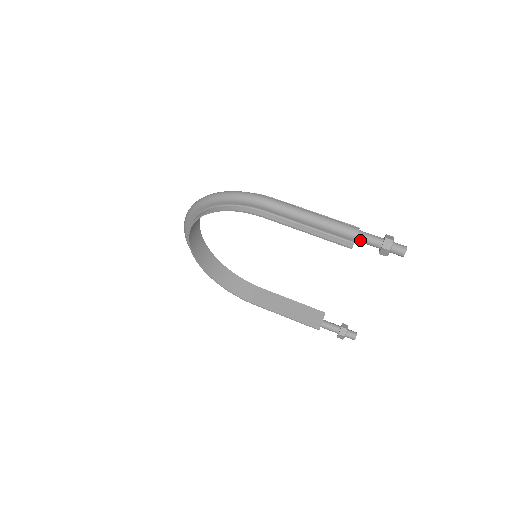
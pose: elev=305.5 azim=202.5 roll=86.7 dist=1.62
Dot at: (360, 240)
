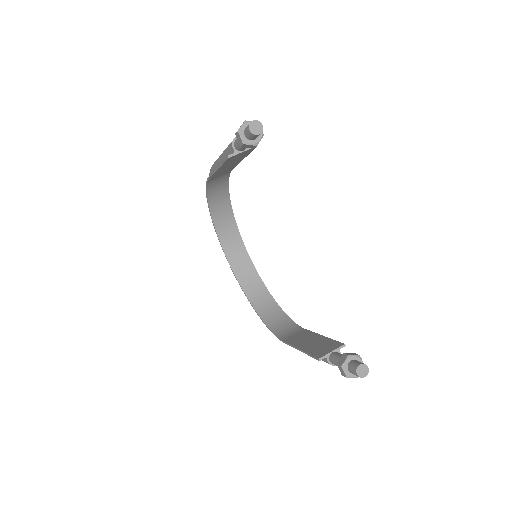
Dot at: (236, 145)
